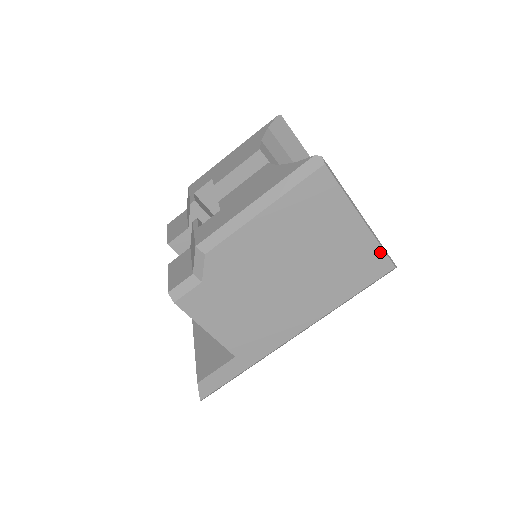
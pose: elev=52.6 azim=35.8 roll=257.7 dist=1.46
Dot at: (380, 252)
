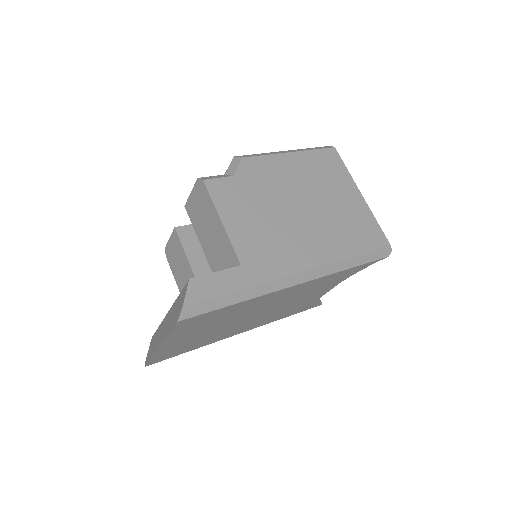
Dot at: (377, 226)
